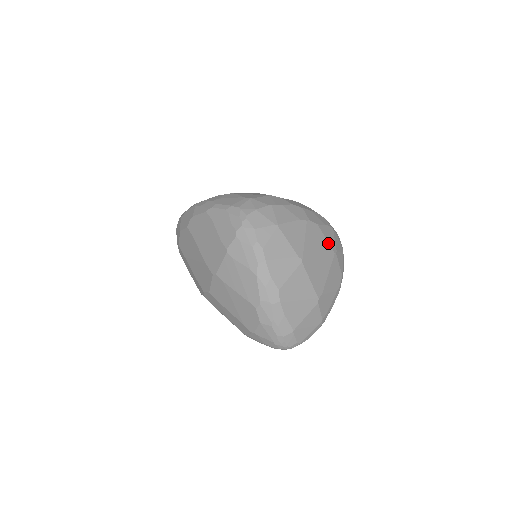
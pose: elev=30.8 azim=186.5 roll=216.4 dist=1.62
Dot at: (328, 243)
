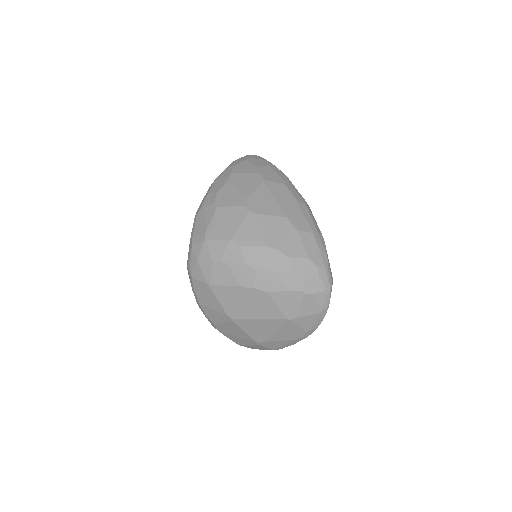
Dot at: (280, 310)
